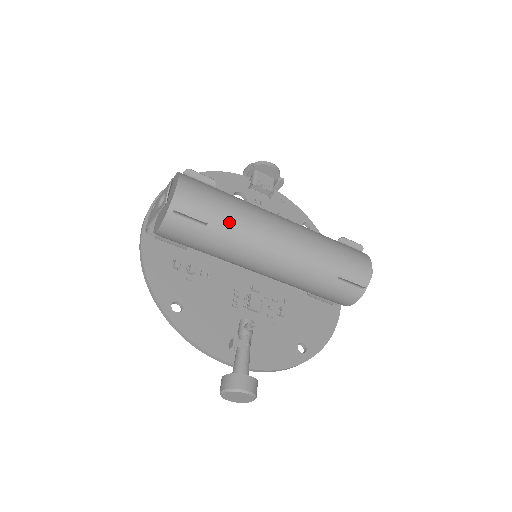
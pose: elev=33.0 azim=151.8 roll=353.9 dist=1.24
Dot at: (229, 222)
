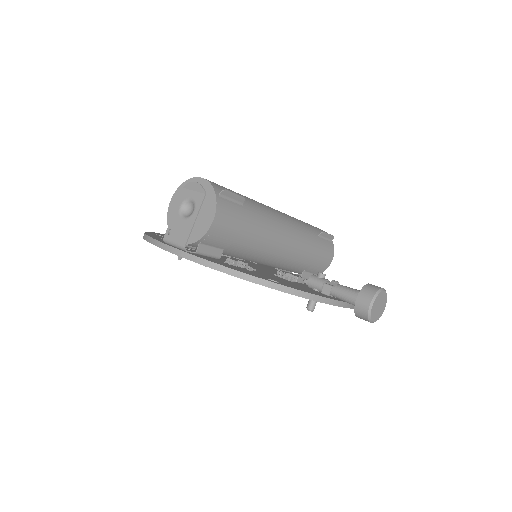
Dot at: (250, 202)
